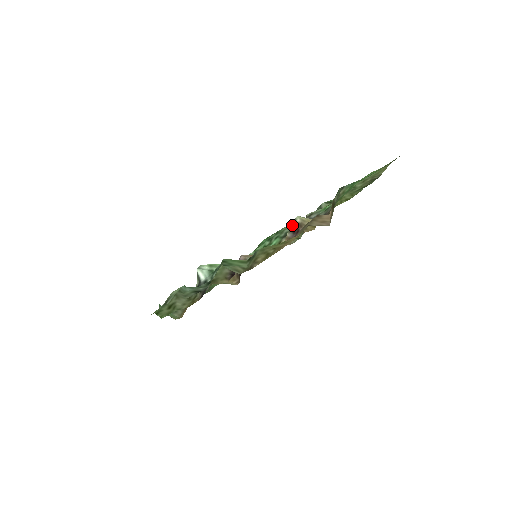
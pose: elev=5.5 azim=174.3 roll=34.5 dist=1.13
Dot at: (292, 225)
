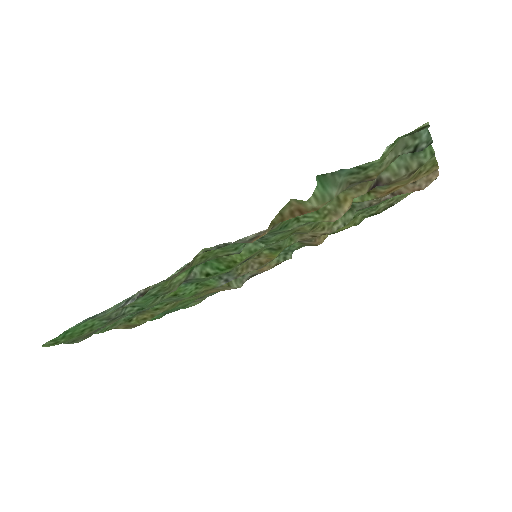
Dot at: occluded
